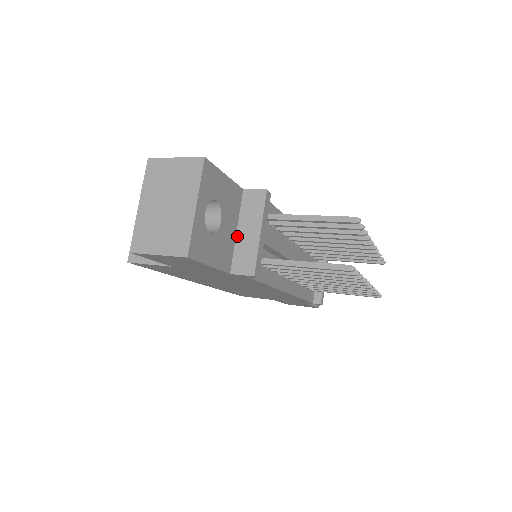
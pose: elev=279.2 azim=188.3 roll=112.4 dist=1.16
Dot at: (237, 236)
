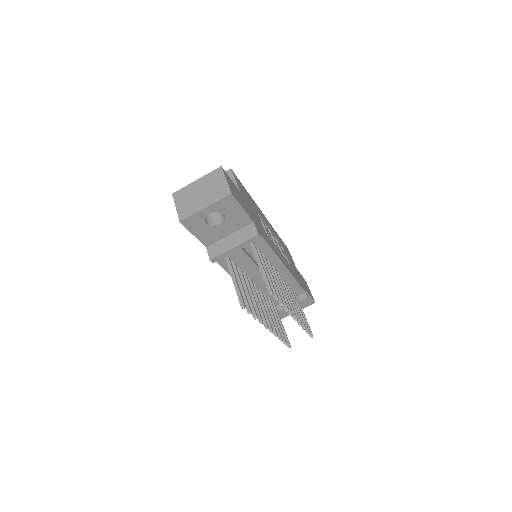
Dot at: (227, 237)
